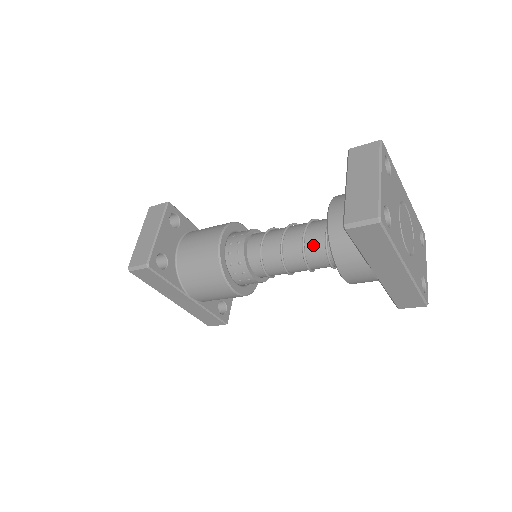
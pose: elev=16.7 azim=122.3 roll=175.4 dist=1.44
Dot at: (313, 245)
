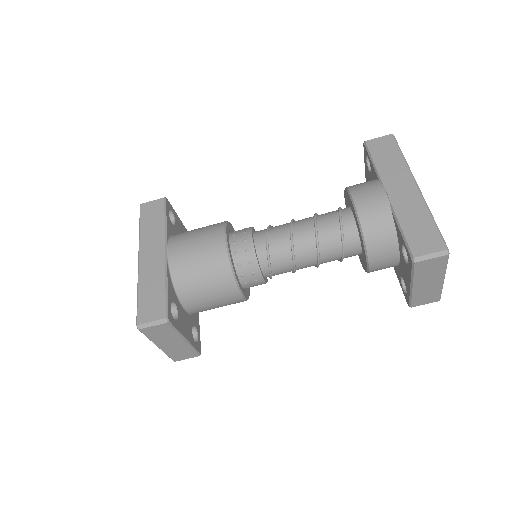
Dot at: (326, 213)
